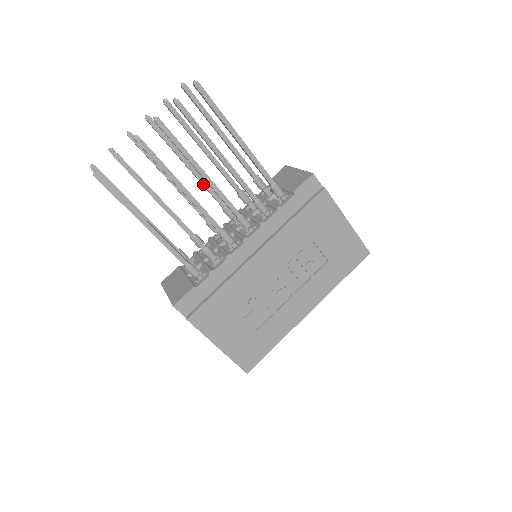
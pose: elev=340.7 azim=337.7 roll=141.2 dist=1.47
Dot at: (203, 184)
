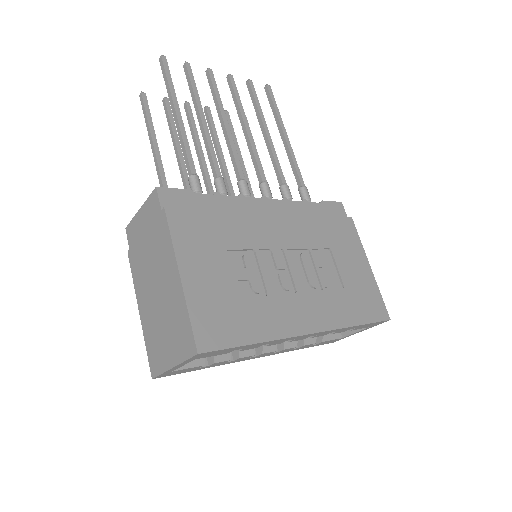
Dot at: (226, 177)
